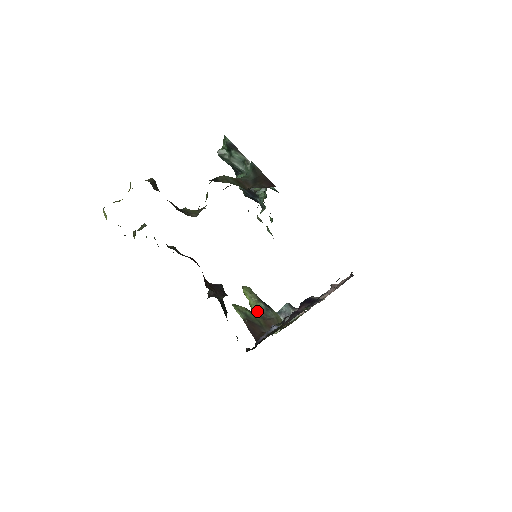
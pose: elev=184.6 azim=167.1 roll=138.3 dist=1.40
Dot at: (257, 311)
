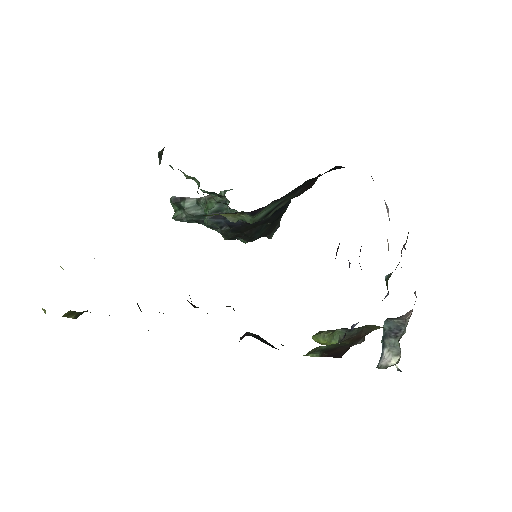
Dot at: (338, 341)
